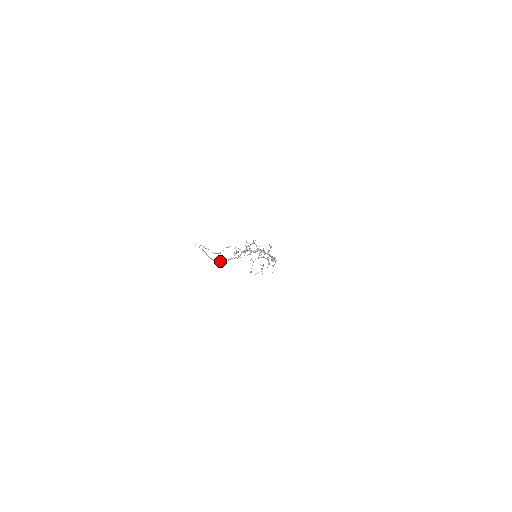
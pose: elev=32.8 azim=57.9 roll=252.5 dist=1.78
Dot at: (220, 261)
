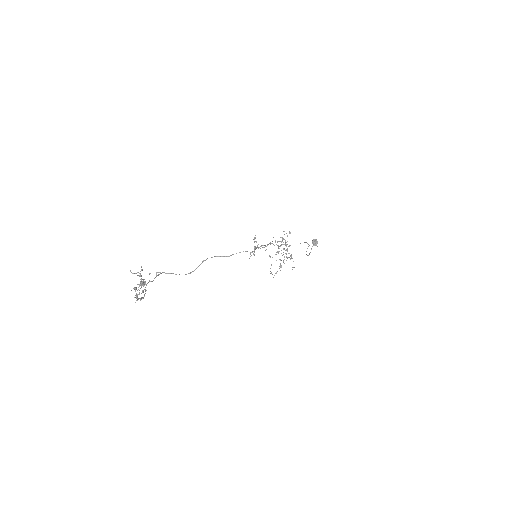
Dot at: occluded
